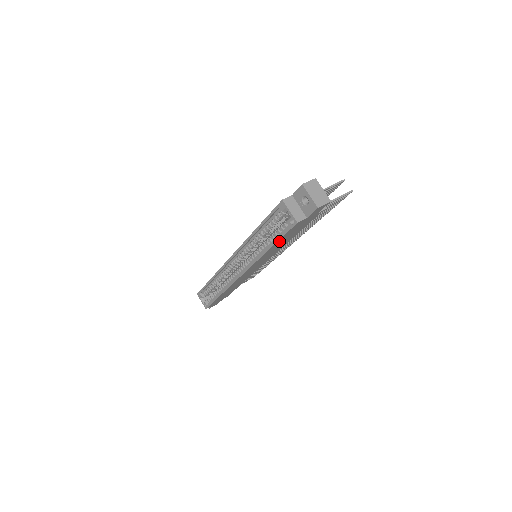
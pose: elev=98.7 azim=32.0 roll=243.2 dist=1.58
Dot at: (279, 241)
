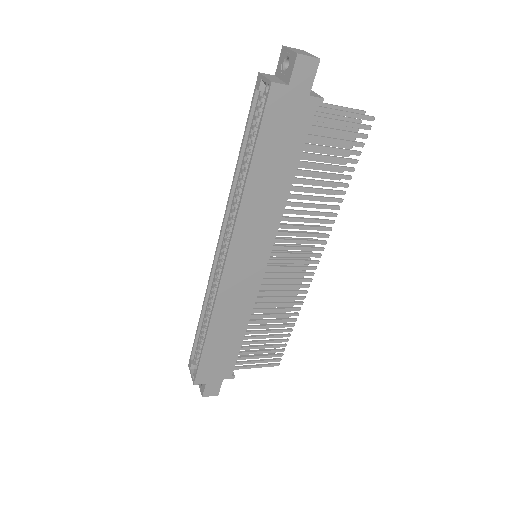
Dot at: (260, 151)
